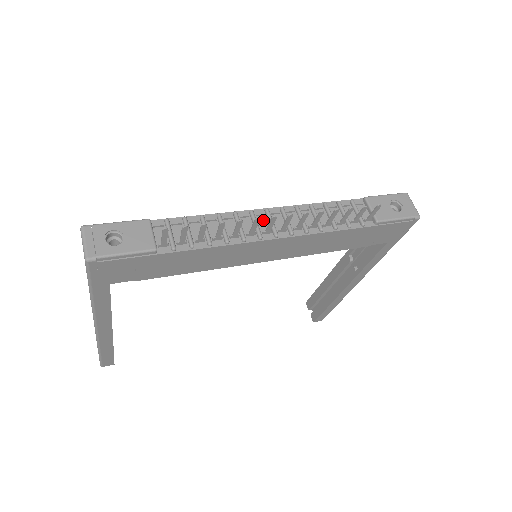
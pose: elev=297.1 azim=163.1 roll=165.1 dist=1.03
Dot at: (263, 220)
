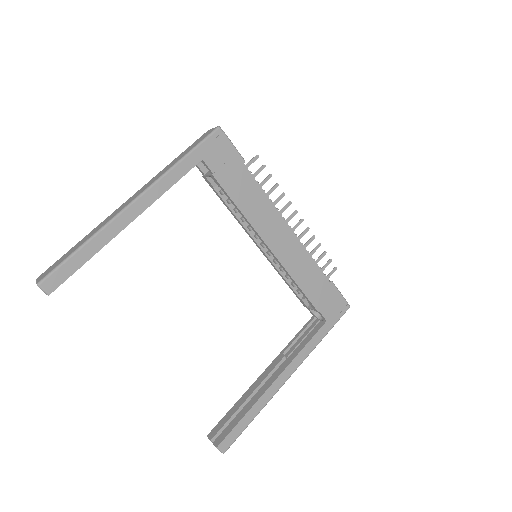
Dot at: occluded
